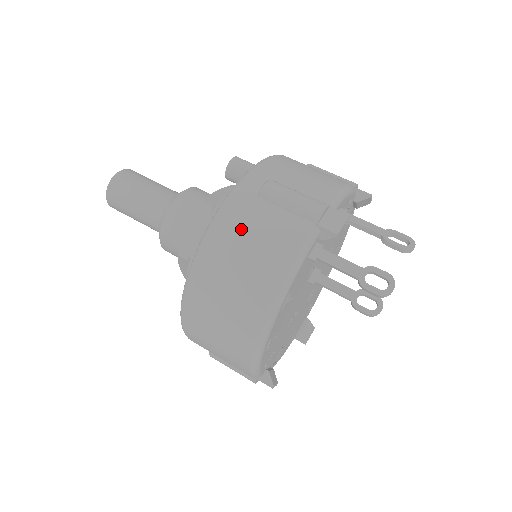
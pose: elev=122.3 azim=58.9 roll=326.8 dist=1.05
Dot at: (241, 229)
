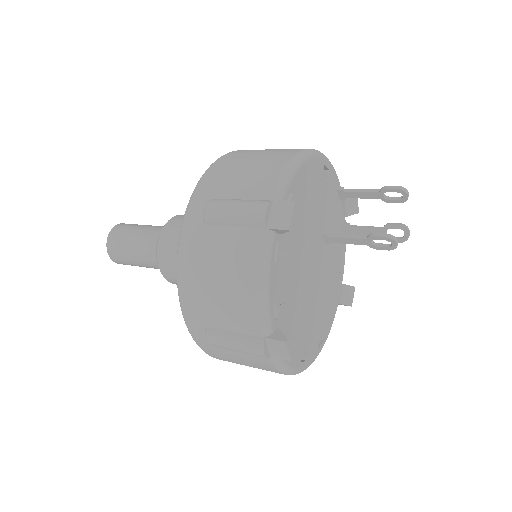
Dot at: occluded
